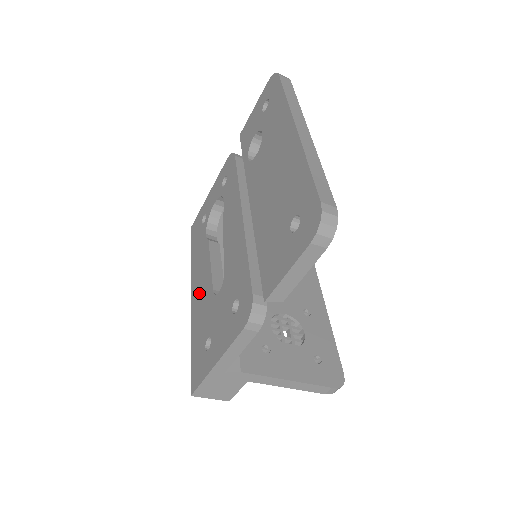
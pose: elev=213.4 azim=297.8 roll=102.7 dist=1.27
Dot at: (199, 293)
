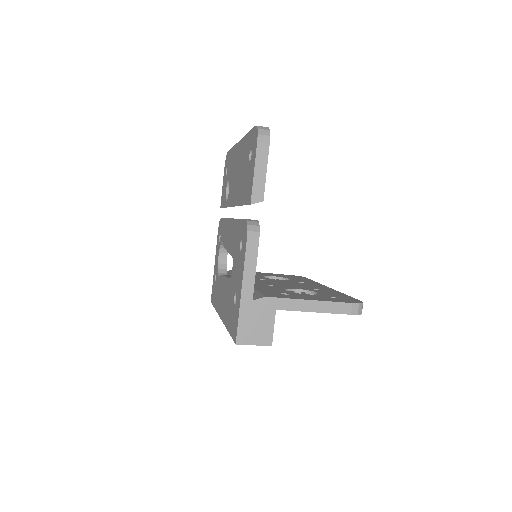
Dot at: (224, 302)
